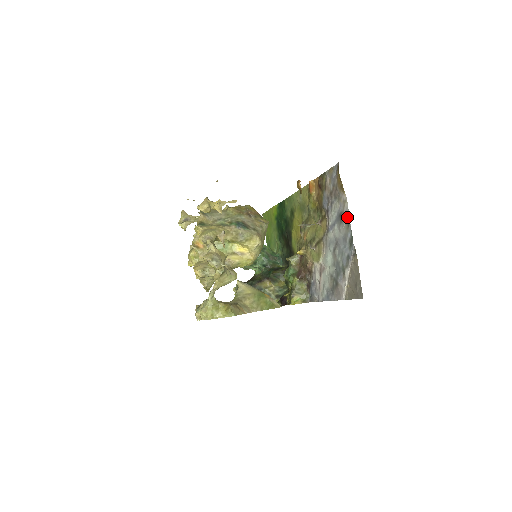
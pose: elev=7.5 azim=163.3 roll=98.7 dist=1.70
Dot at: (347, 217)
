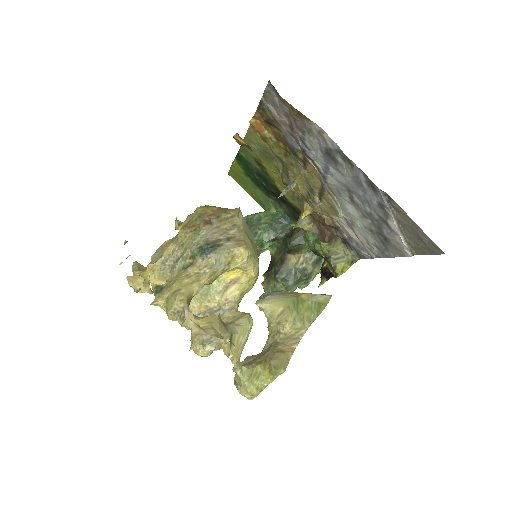
Dot at: (340, 154)
